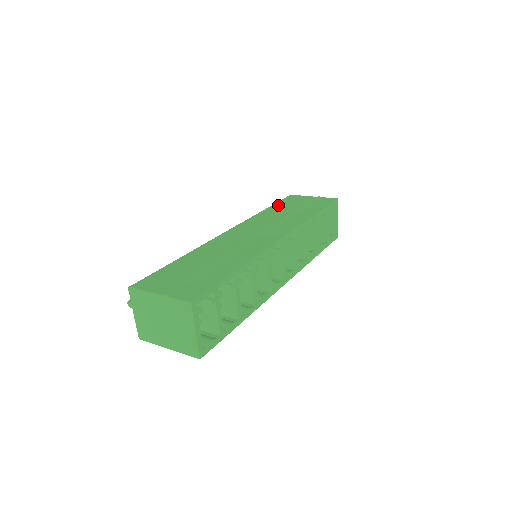
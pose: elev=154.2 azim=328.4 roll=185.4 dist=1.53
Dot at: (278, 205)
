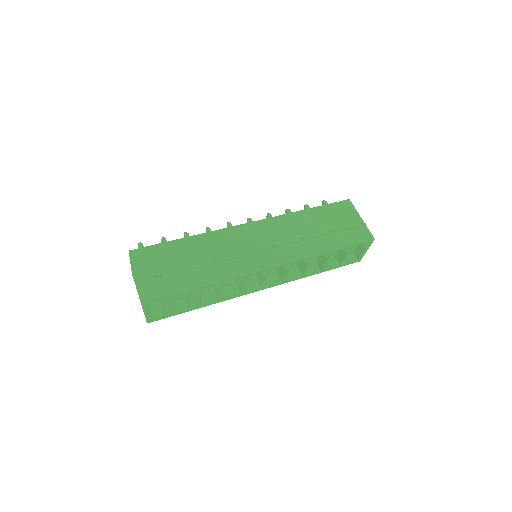
Dot at: (321, 211)
